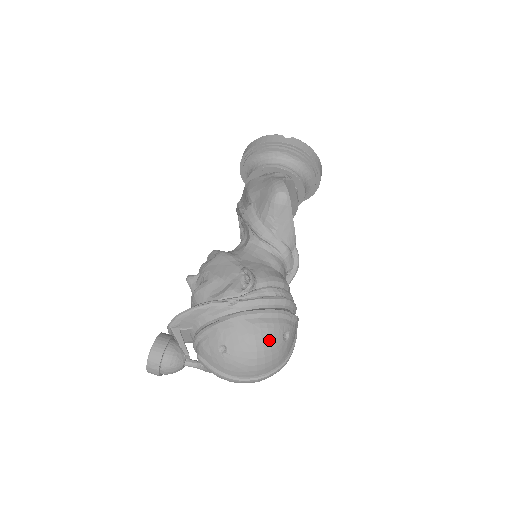
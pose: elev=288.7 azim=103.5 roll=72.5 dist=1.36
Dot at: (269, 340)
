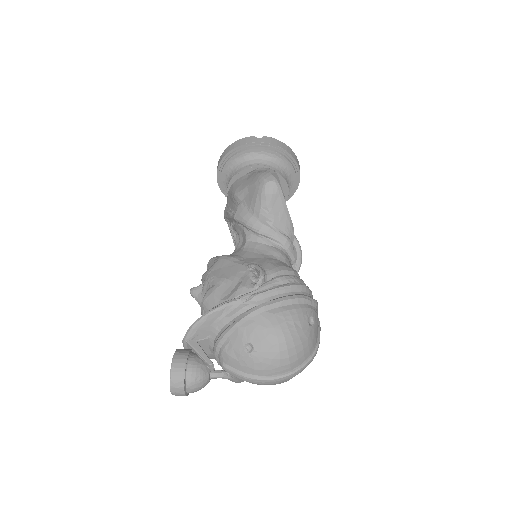
Dot at: (295, 327)
